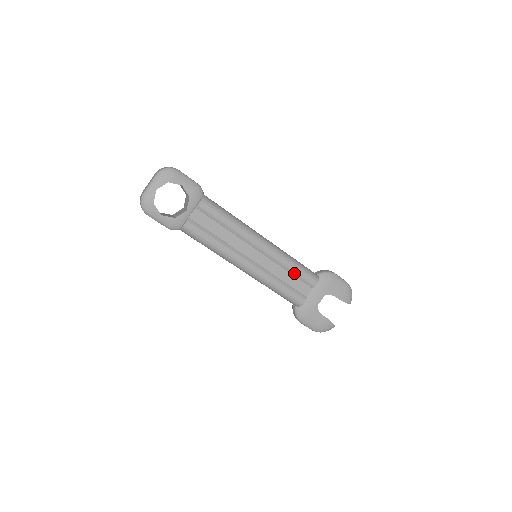
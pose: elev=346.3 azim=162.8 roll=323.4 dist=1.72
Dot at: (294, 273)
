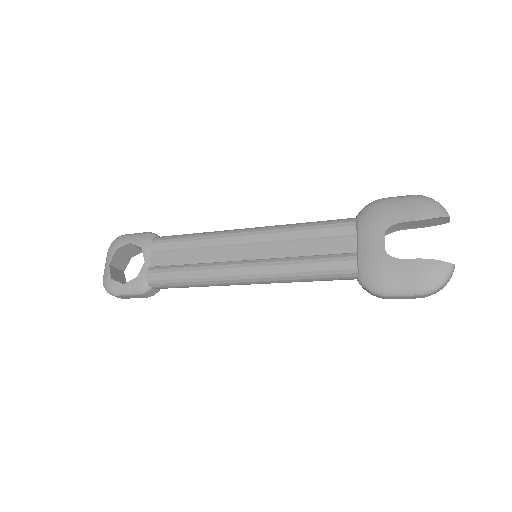
Dot at: (311, 236)
